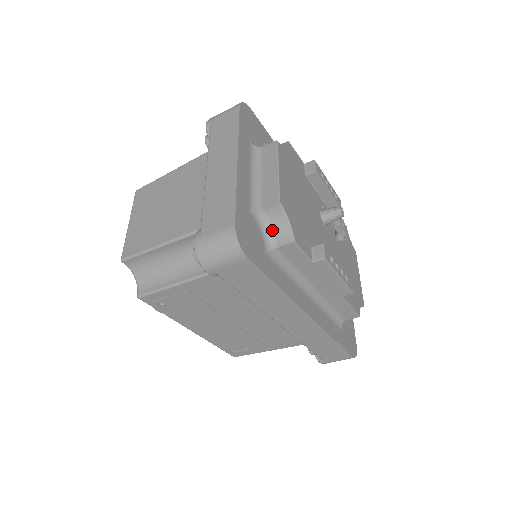
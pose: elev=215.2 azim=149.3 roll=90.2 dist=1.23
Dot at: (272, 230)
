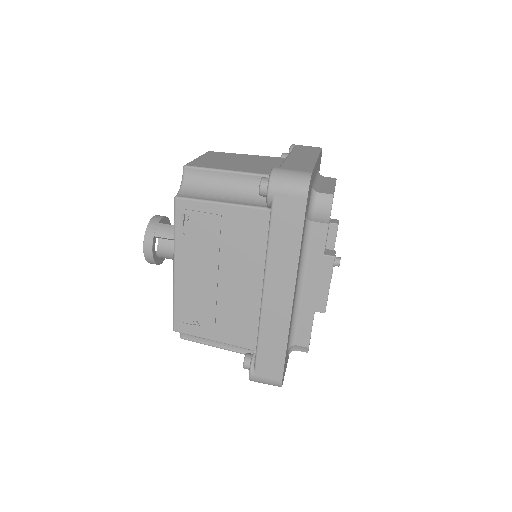
Dot at: (315, 211)
